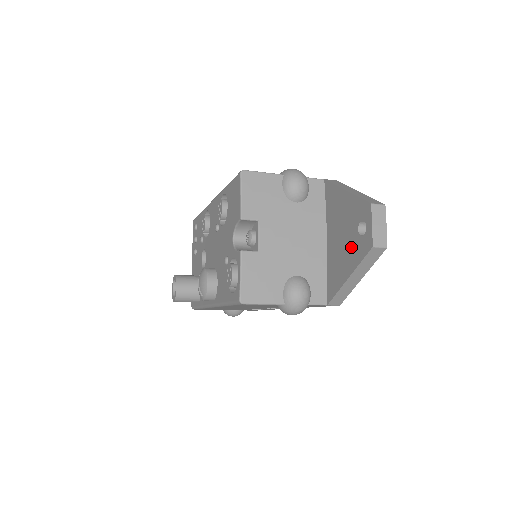
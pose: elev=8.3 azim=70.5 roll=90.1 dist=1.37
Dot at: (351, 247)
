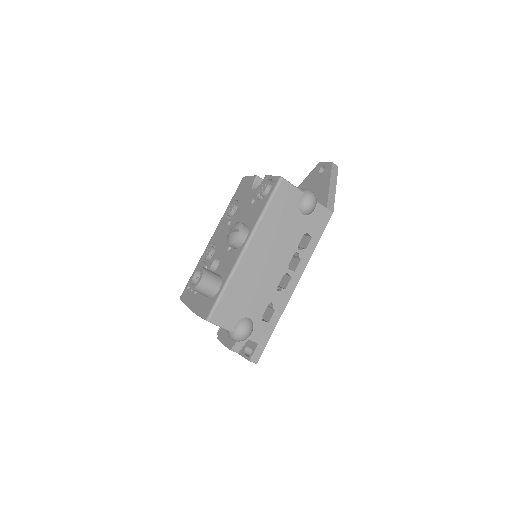
Dot at: (321, 180)
